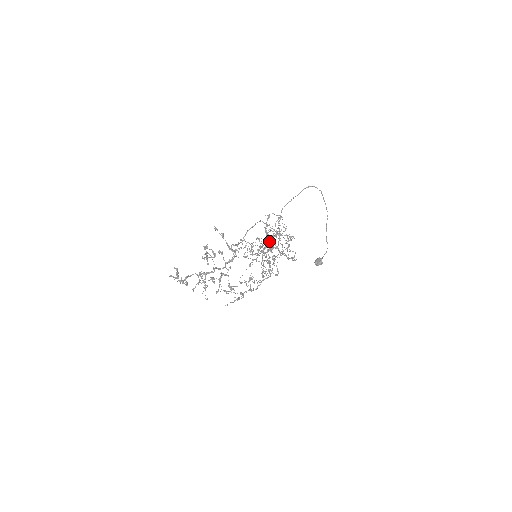
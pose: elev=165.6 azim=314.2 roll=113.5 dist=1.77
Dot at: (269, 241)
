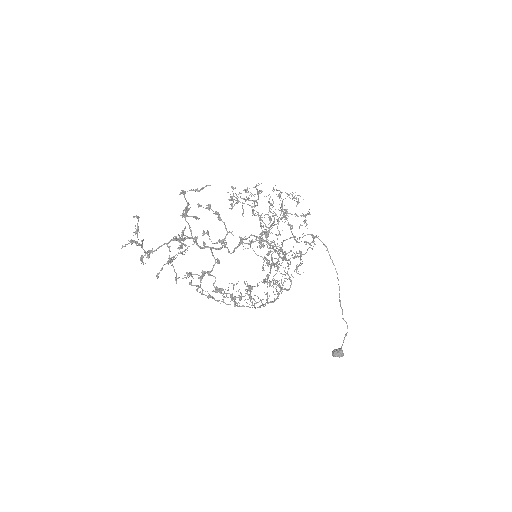
Dot at: (279, 193)
